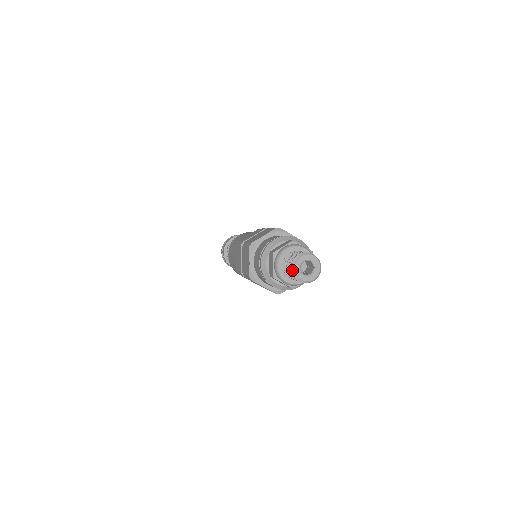
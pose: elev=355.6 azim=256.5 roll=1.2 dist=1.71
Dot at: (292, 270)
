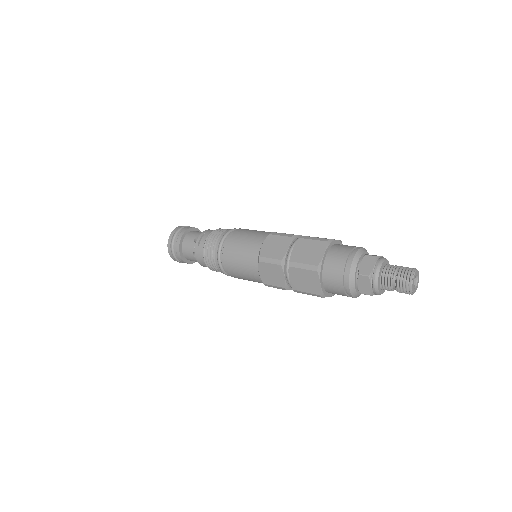
Dot at: (411, 277)
